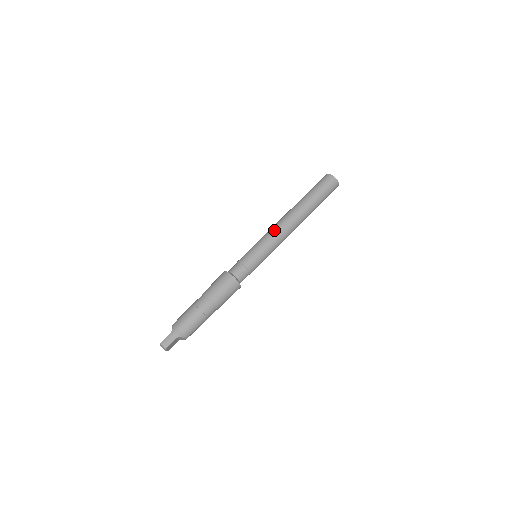
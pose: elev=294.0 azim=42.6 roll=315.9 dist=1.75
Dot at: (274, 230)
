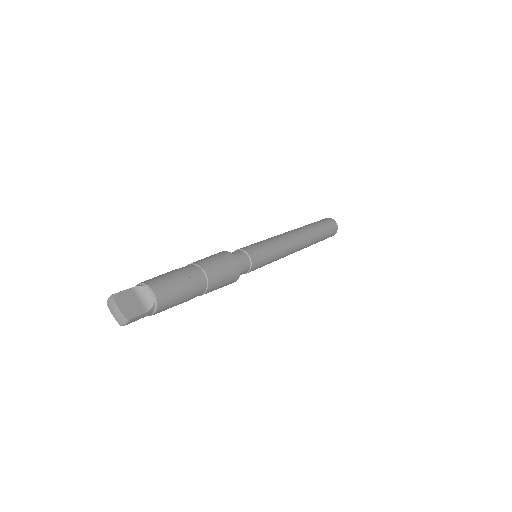
Dot at: occluded
